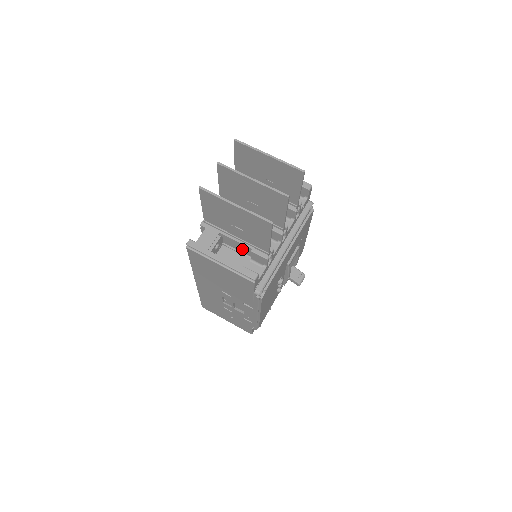
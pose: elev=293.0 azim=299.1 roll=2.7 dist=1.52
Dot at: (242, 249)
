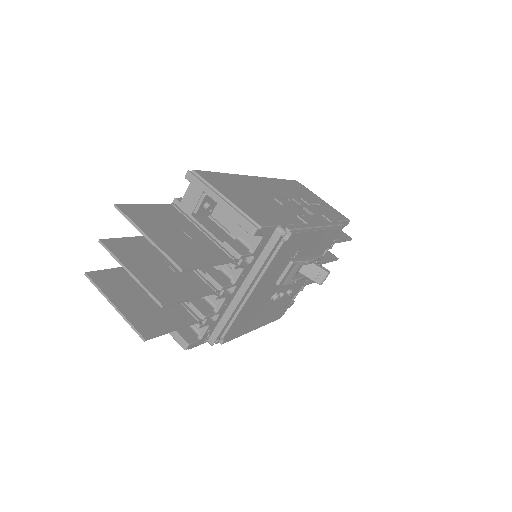
Dot at: occluded
